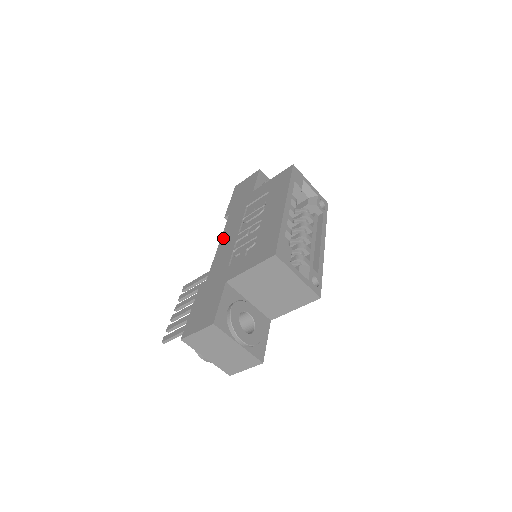
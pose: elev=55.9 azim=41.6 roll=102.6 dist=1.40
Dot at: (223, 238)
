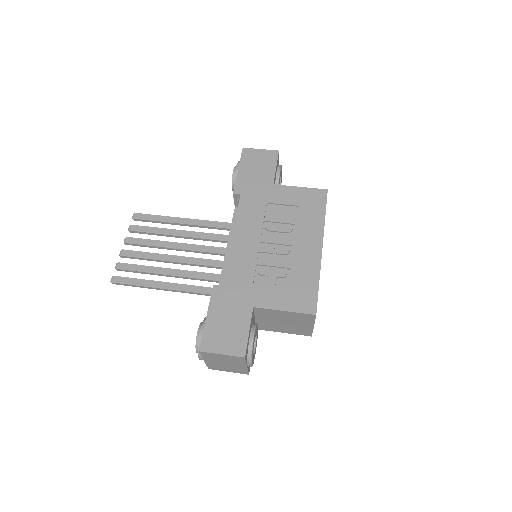
Dot at: (238, 231)
